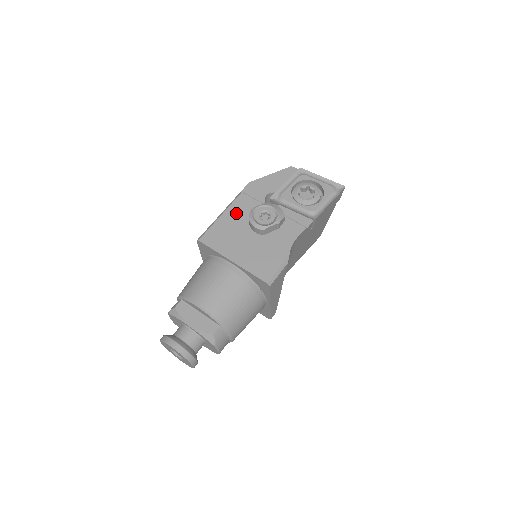
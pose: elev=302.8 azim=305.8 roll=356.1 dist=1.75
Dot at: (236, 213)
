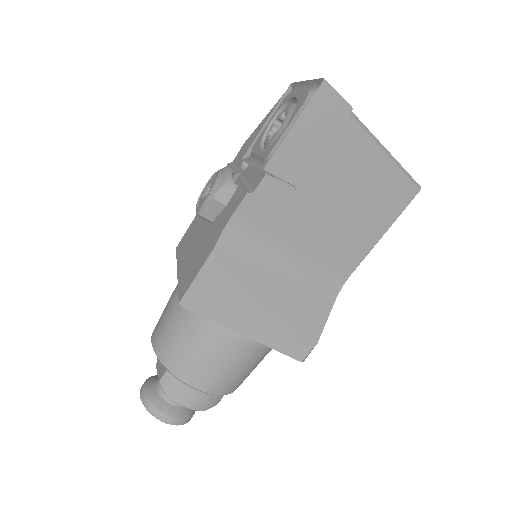
Dot at: occluded
